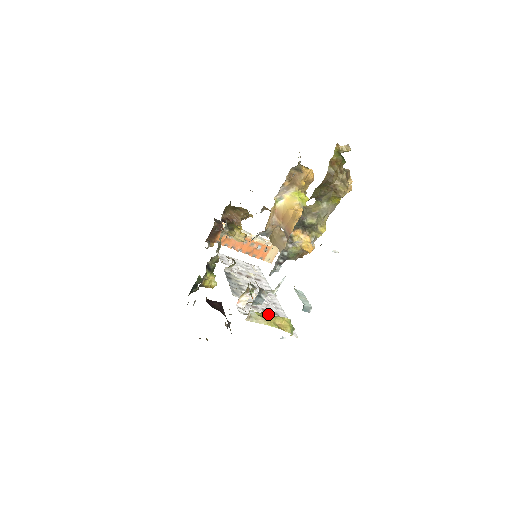
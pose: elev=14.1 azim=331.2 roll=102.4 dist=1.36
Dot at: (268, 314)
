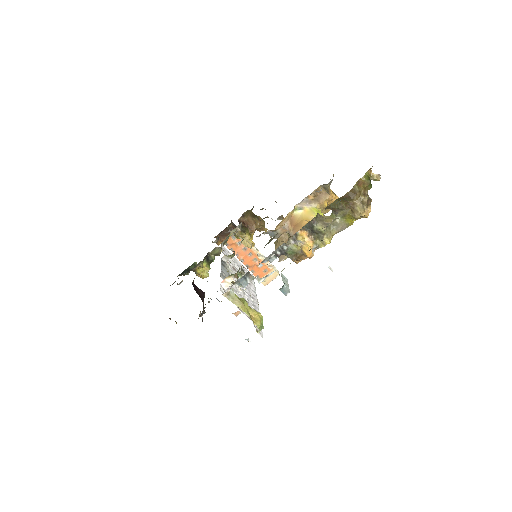
Dot at: (245, 301)
